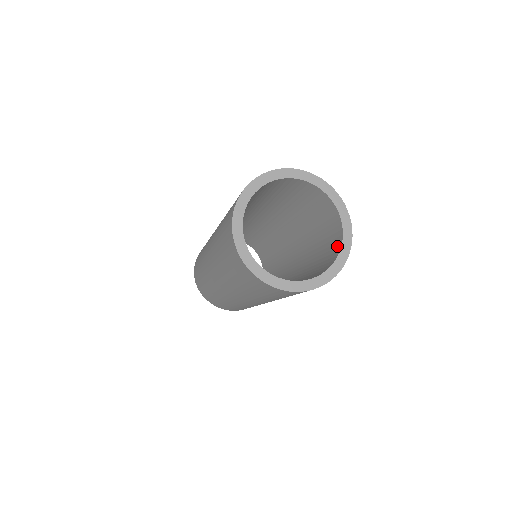
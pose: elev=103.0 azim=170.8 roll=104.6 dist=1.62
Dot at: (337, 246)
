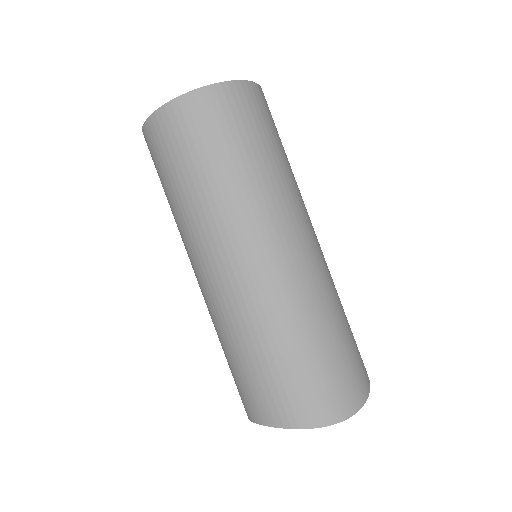
Dot at: occluded
